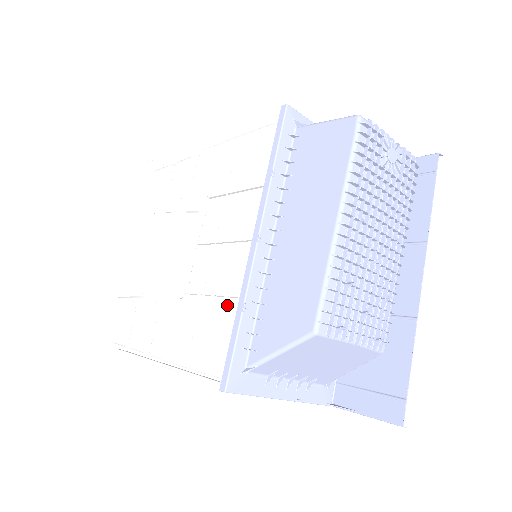
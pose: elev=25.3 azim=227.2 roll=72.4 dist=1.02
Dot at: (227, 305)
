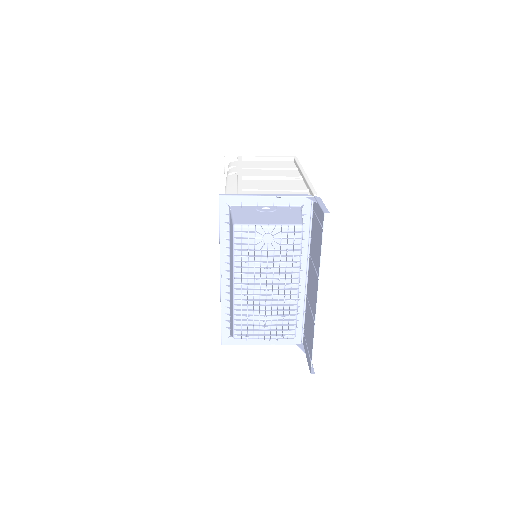
Dot at: occluded
